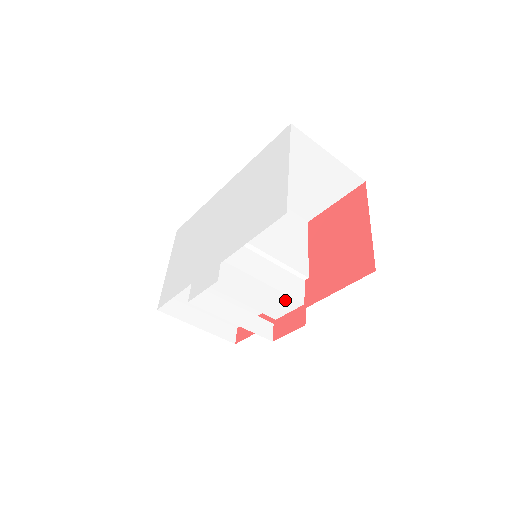
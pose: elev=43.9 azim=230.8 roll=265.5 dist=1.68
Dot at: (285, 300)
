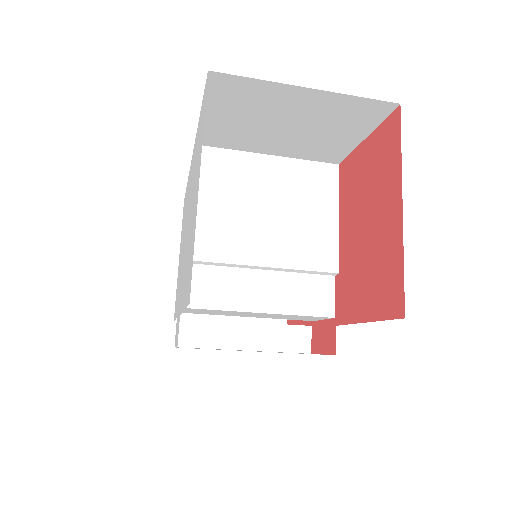
Dot at: (305, 316)
